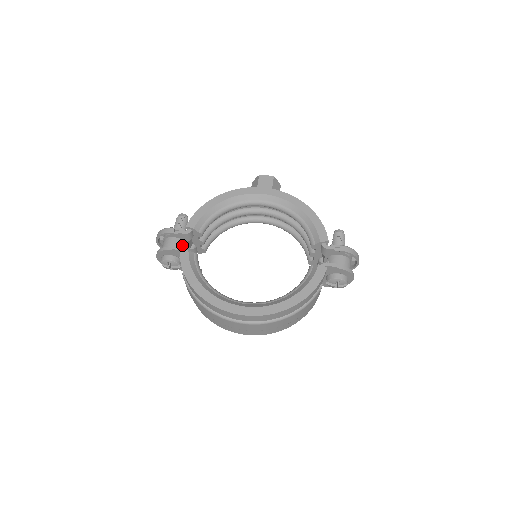
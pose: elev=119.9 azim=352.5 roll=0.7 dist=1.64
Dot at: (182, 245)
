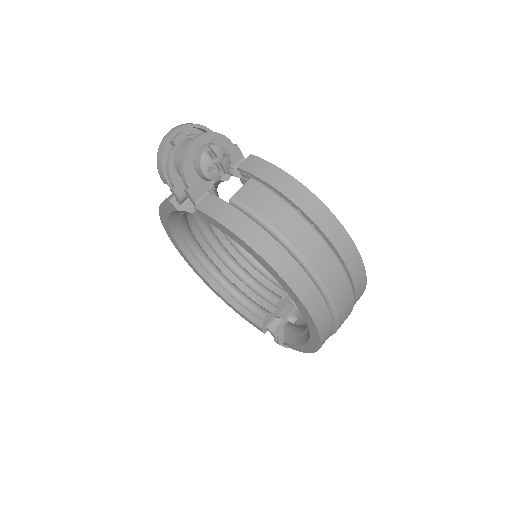
Dot at: occluded
